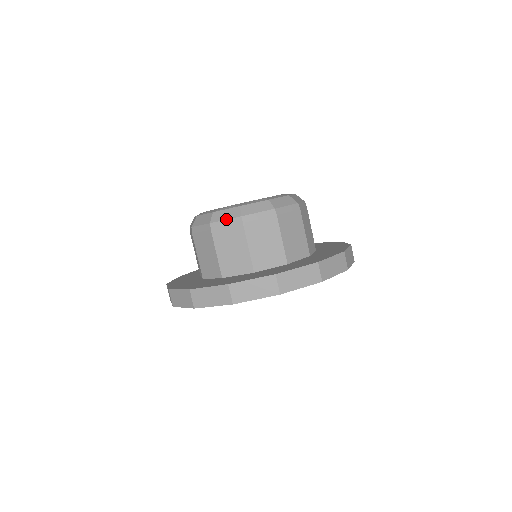
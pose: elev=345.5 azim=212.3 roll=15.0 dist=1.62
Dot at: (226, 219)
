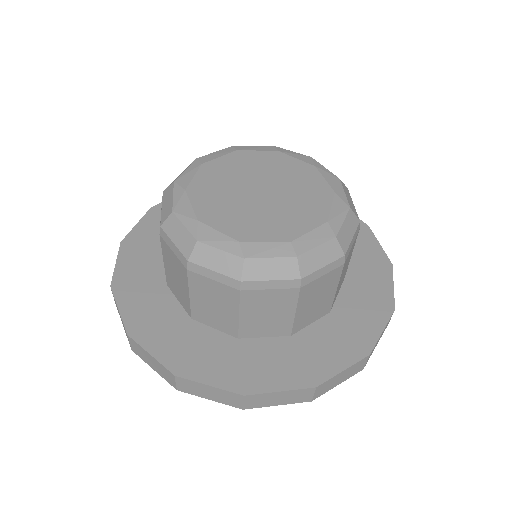
Dot at: (174, 243)
